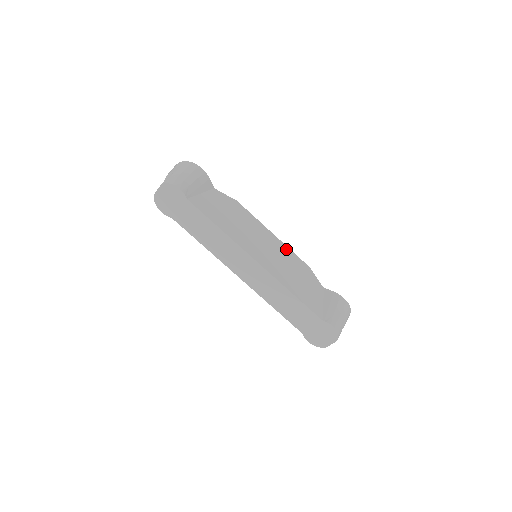
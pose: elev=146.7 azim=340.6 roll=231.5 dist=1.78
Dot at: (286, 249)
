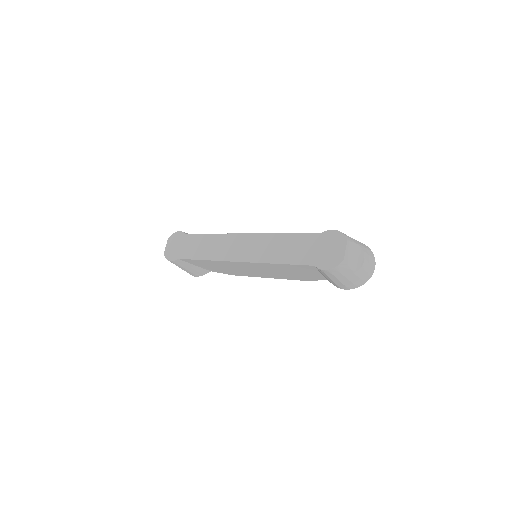
Dot at: occluded
